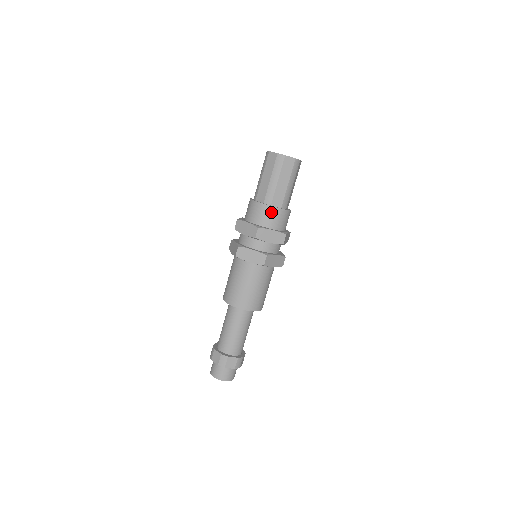
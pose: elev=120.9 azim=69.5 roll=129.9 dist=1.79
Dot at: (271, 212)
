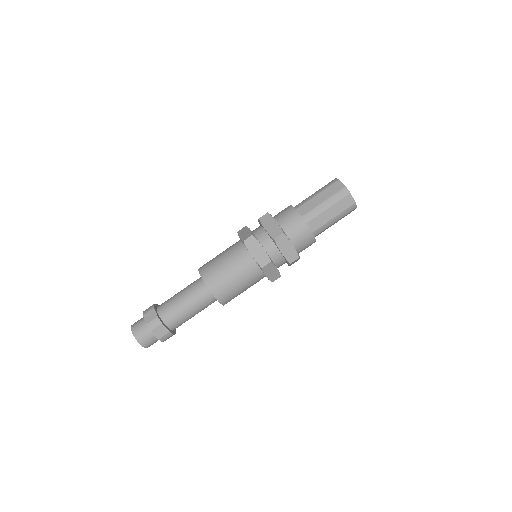
Dot at: (303, 229)
